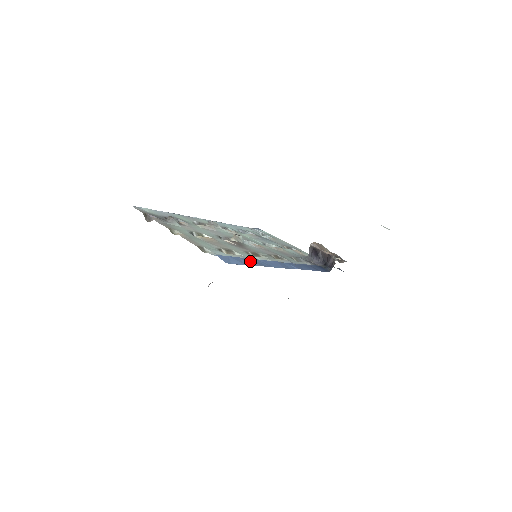
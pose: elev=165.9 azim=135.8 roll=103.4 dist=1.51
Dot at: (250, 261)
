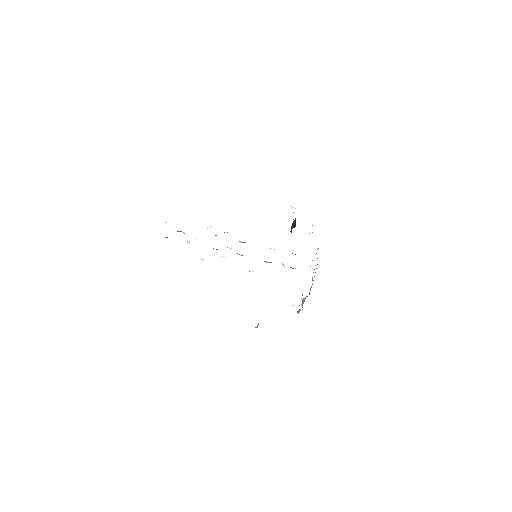
Dot at: occluded
